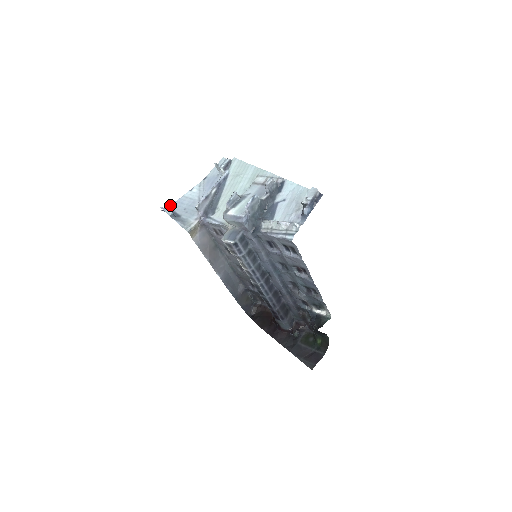
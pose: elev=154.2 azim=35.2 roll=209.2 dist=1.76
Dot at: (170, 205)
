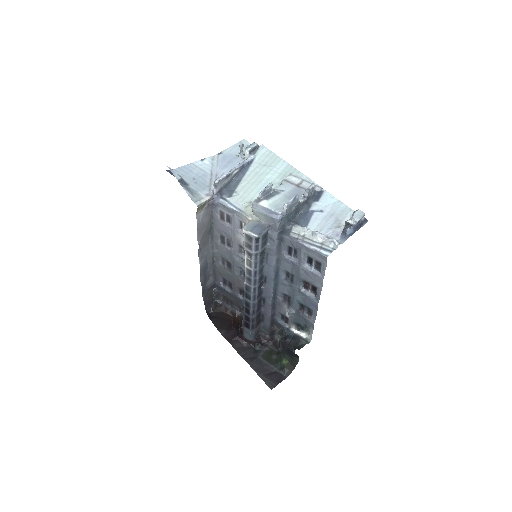
Dot at: (176, 168)
